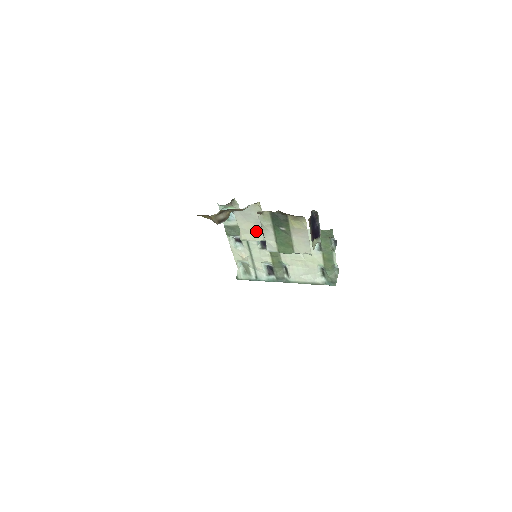
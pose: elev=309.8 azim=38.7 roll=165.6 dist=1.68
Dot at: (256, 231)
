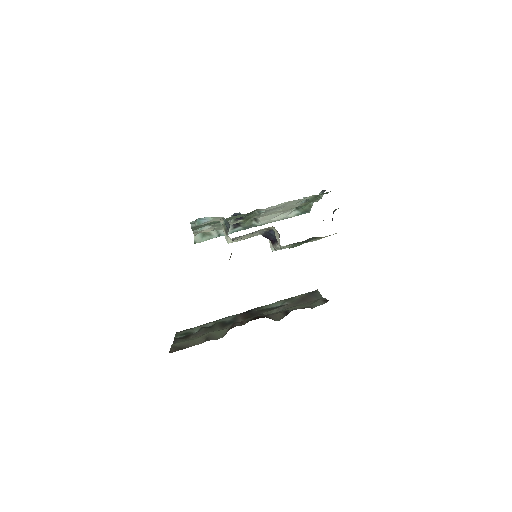
Dot at: (253, 235)
